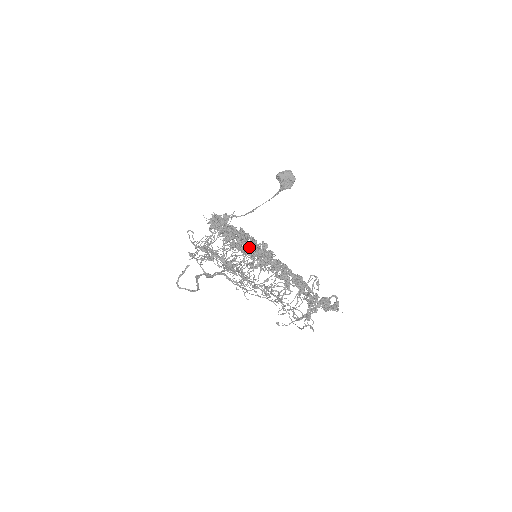
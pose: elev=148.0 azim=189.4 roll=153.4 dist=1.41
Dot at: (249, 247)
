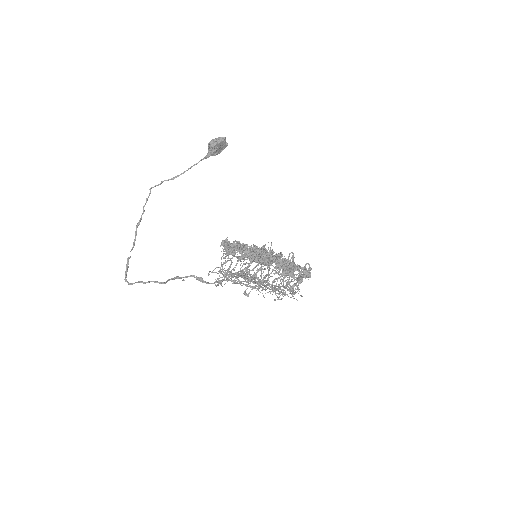
Dot at: (291, 271)
